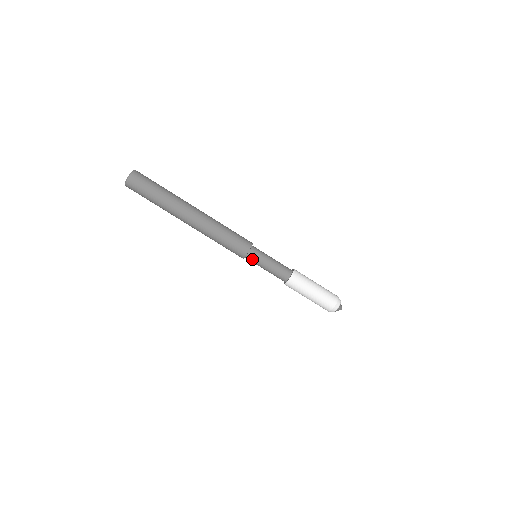
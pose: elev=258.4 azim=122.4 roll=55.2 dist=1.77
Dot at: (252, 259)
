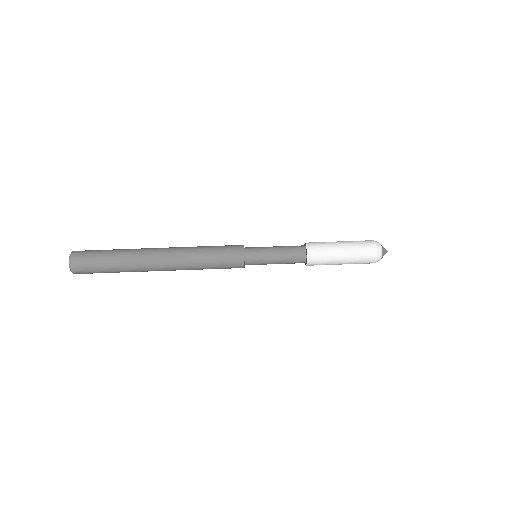
Dot at: (253, 264)
